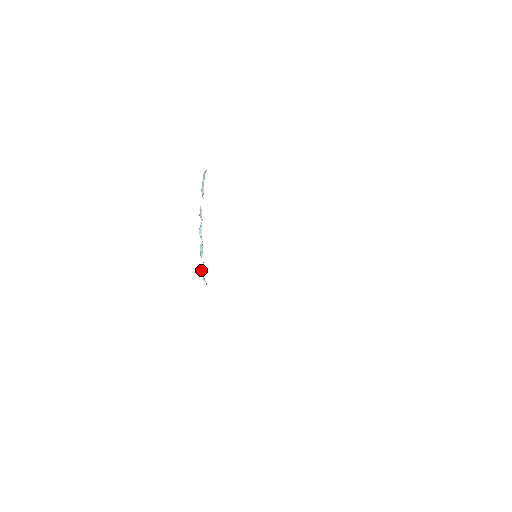
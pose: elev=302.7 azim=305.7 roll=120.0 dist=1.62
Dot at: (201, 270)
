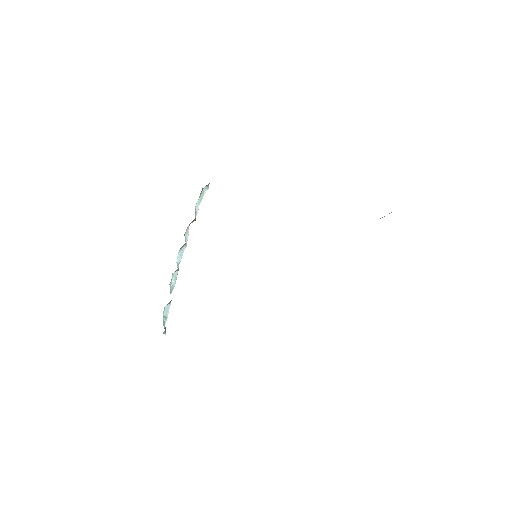
Dot at: (164, 307)
